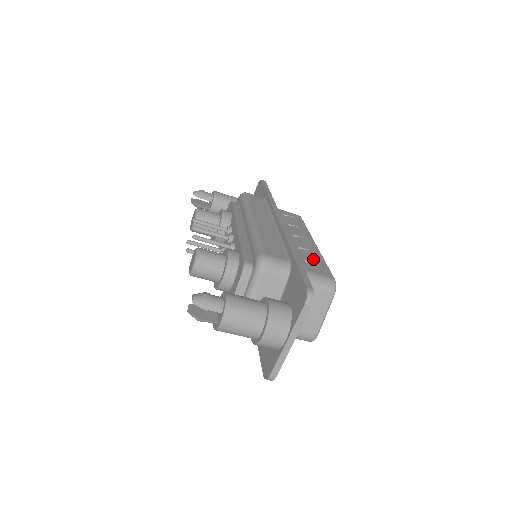
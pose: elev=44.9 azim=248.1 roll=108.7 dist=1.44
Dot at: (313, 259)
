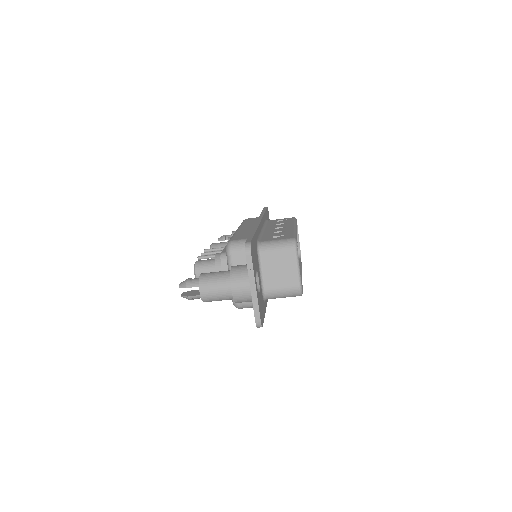
Dot at: (282, 234)
